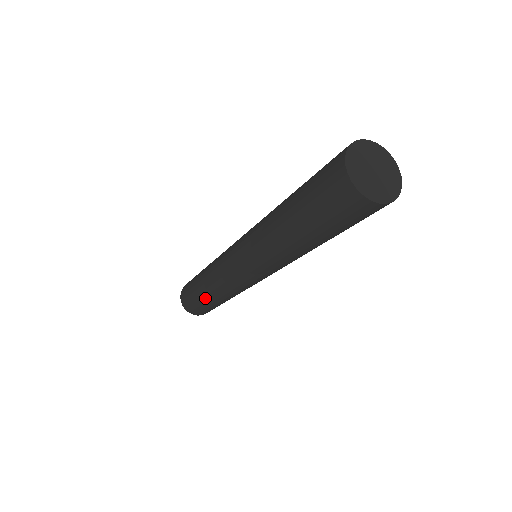
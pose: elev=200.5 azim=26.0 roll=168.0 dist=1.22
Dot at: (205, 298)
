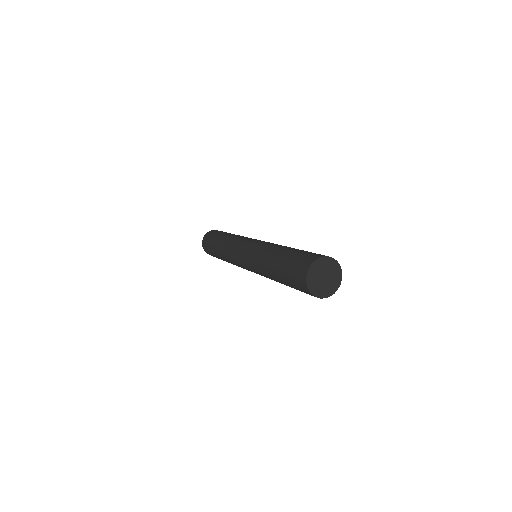
Dot at: occluded
